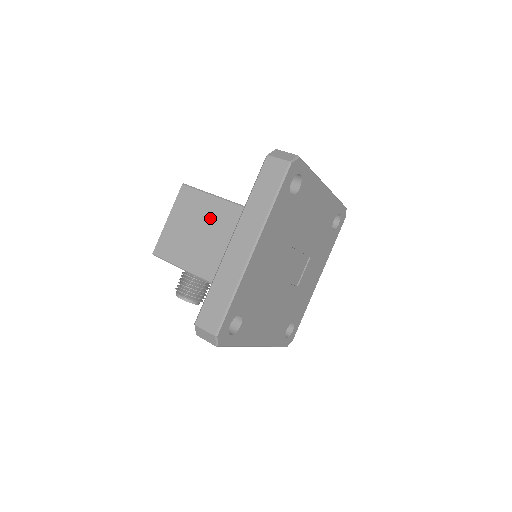
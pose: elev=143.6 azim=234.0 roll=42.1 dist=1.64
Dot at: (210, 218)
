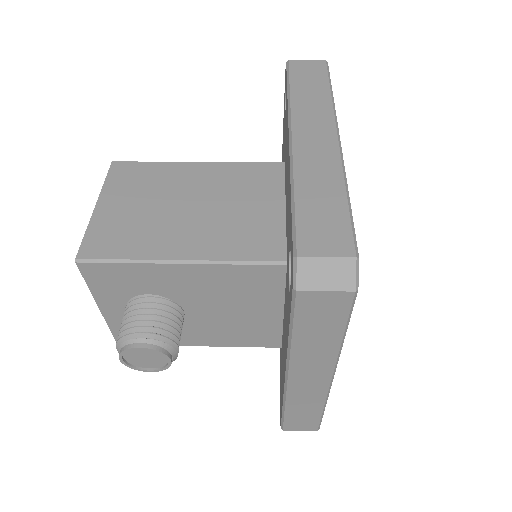
Dot at: (187, 185)
